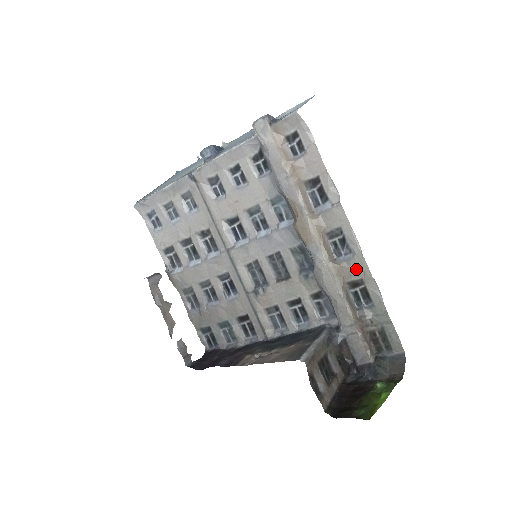
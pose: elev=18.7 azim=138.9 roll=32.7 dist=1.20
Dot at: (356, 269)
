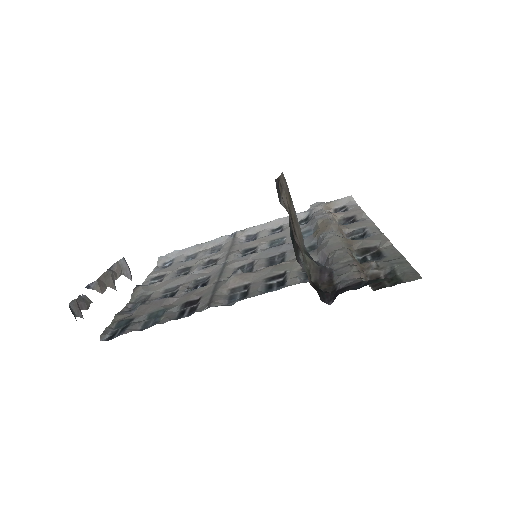
Dot at: (371, 240)
